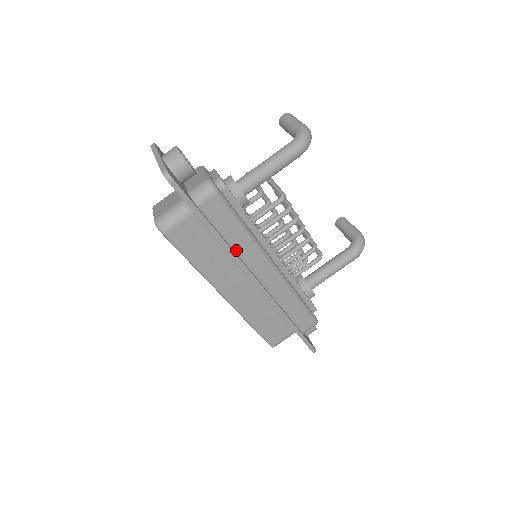
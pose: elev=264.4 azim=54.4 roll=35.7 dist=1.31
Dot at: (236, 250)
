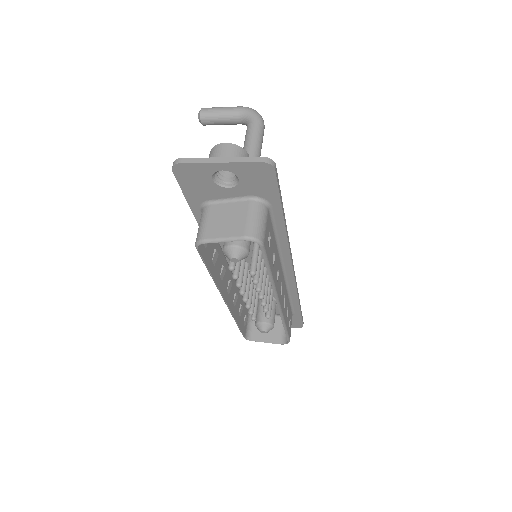
Dot at: occluded
